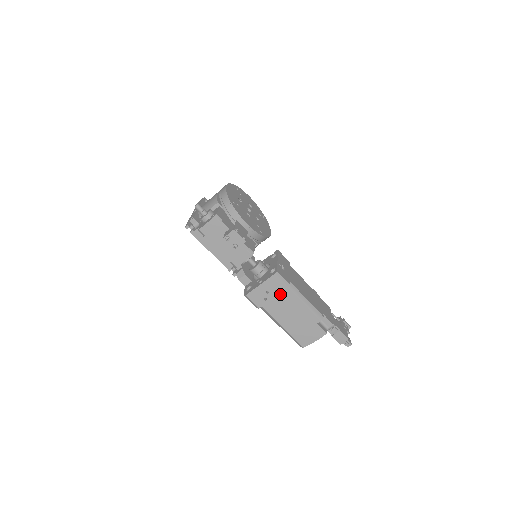
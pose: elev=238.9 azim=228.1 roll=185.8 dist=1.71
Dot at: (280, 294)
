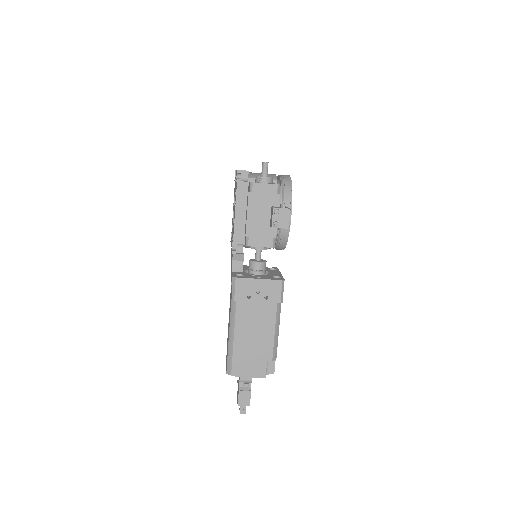
Dot at: (264, 304)
